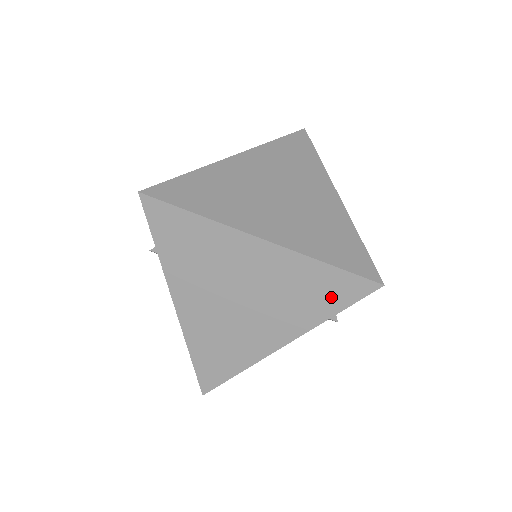
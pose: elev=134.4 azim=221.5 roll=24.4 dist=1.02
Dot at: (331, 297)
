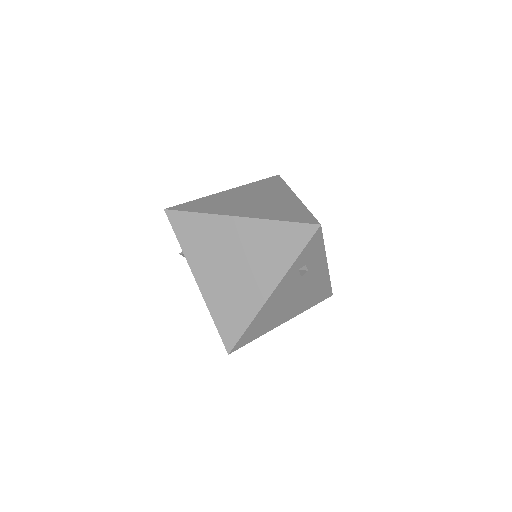
Dot at: (291, 244)
